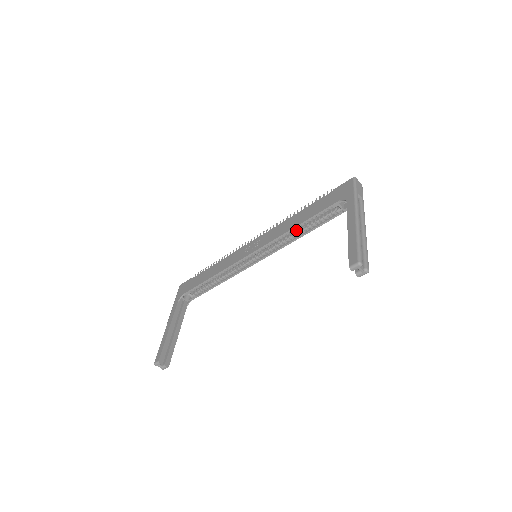
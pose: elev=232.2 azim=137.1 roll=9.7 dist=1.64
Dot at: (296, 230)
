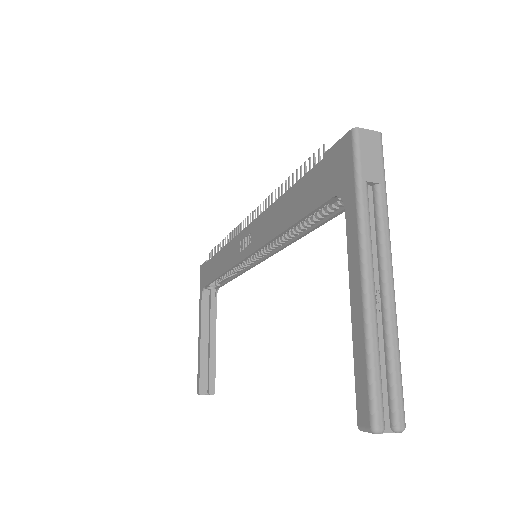
Dot at: occluded
